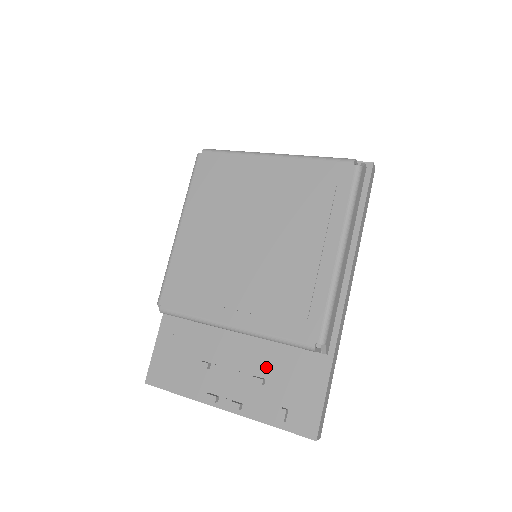
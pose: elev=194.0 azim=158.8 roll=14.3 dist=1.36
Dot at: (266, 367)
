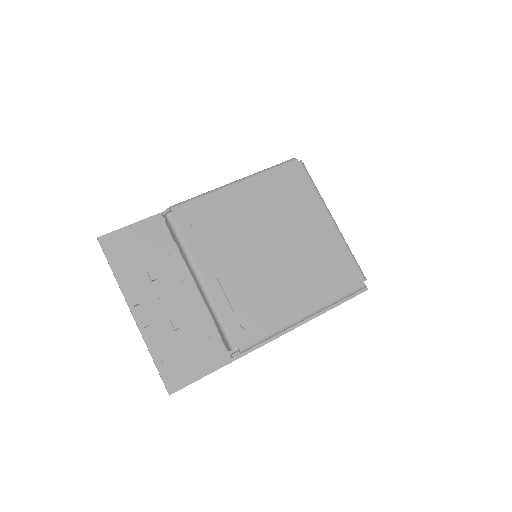
Dot at: (188, 322)
